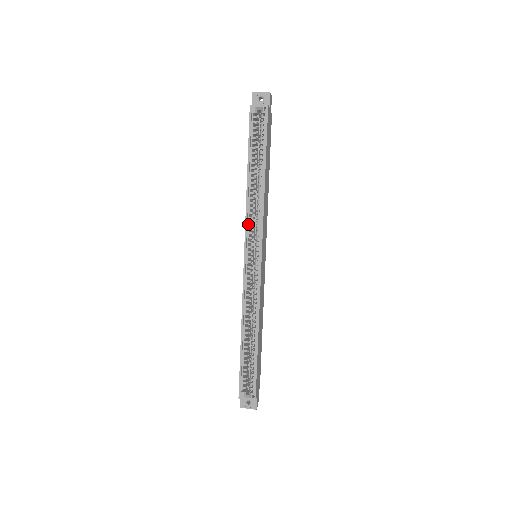
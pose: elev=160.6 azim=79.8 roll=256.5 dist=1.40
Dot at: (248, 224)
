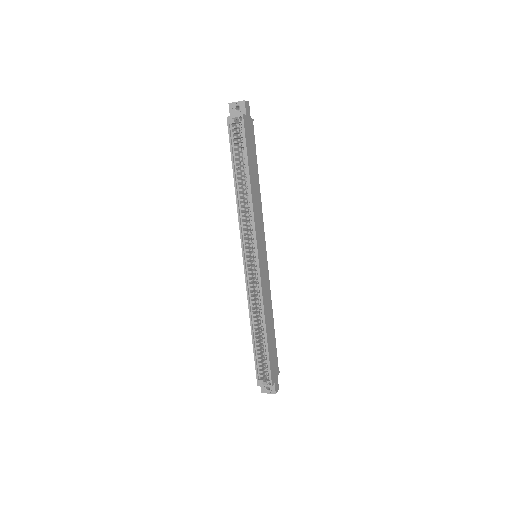
Dot at: (242, 229)
